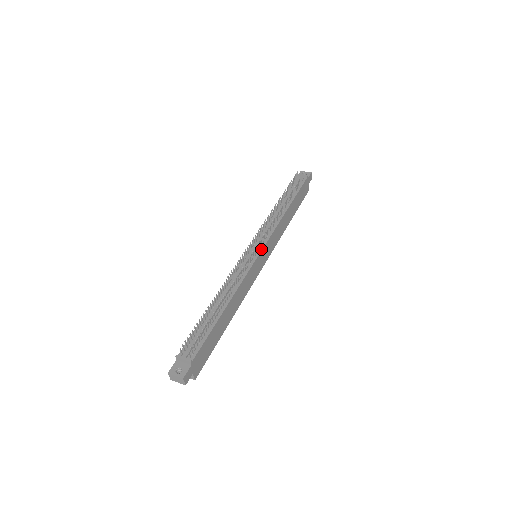
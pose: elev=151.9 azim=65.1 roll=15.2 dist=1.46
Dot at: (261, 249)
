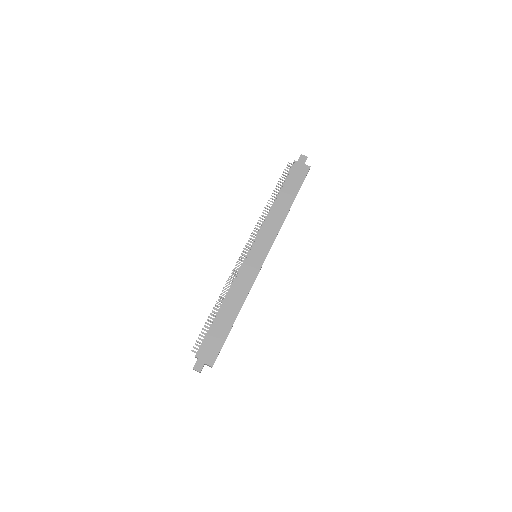
Dot at: (250, 250)
